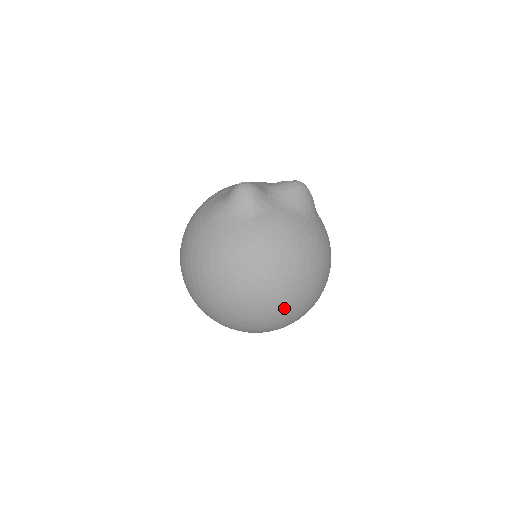
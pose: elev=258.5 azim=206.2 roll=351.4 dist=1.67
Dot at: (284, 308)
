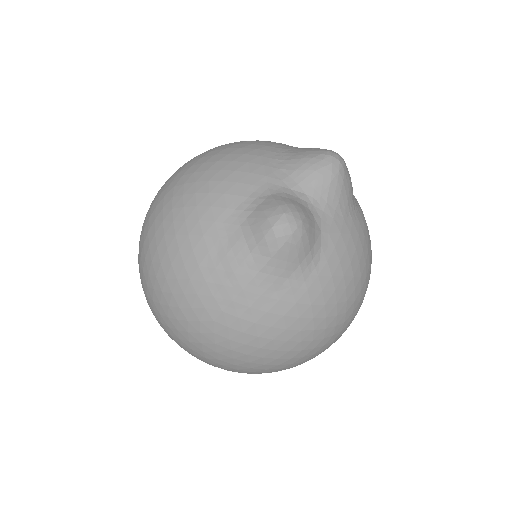
Dot at: occluded
